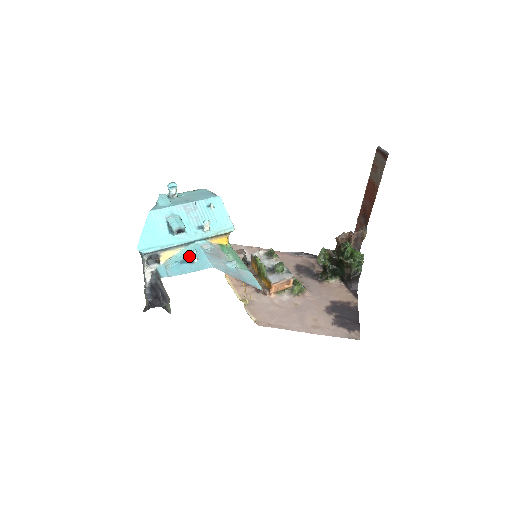
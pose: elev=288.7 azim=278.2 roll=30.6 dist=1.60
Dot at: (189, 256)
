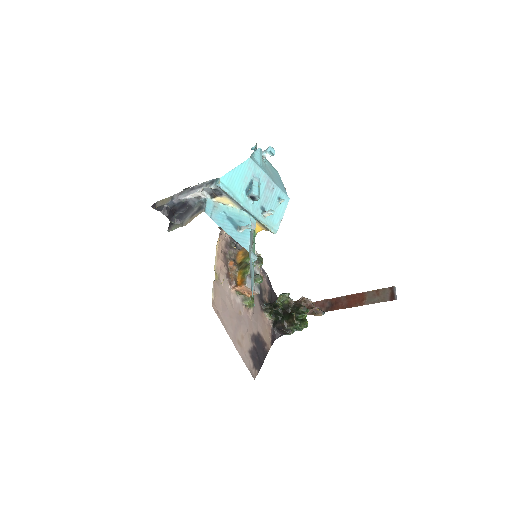
Dot at: (238, 221)
